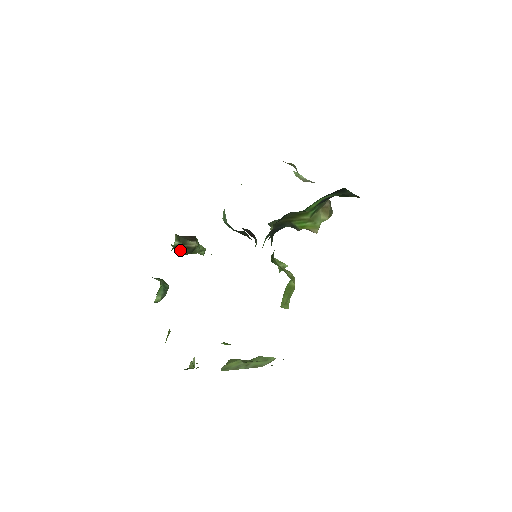
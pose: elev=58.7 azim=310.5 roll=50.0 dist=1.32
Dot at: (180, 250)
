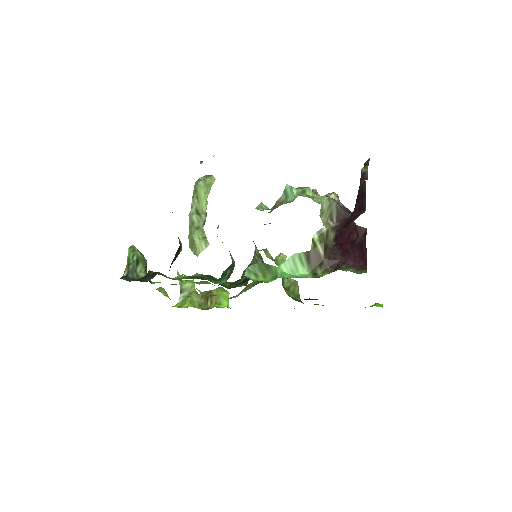
Dot at: occluded
